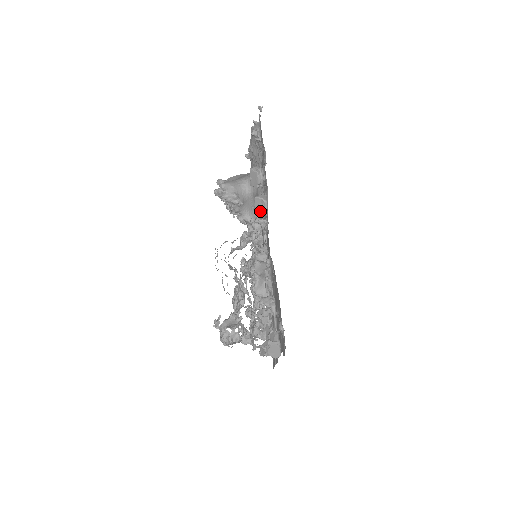
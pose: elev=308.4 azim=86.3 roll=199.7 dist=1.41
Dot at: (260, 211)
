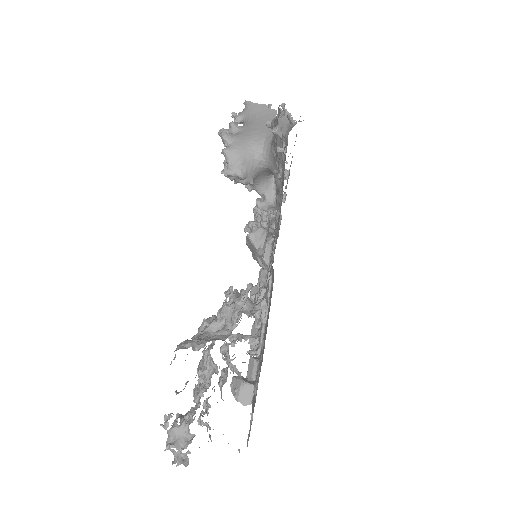
Dot at: (258, 263)
